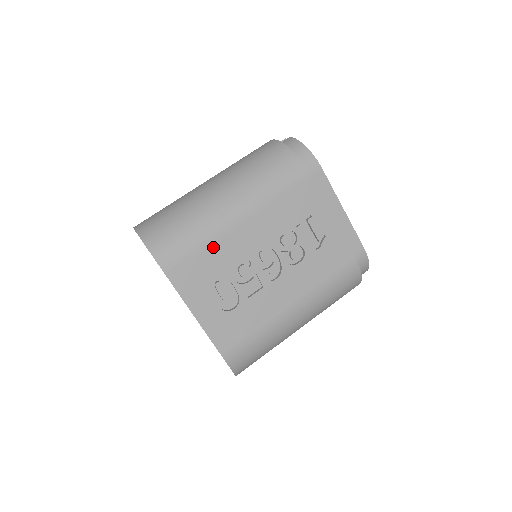
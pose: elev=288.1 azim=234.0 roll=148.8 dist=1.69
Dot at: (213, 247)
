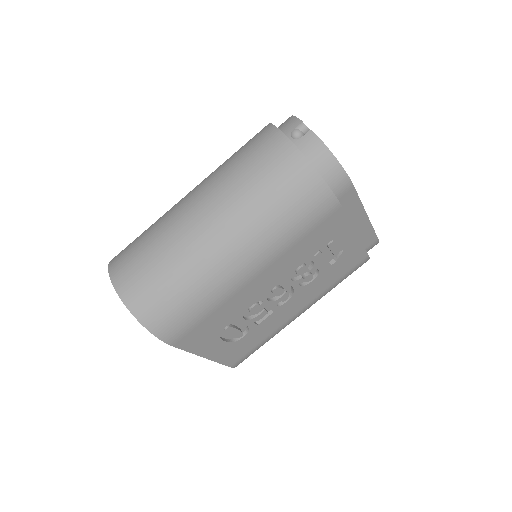
Dot at: (223, 307)
